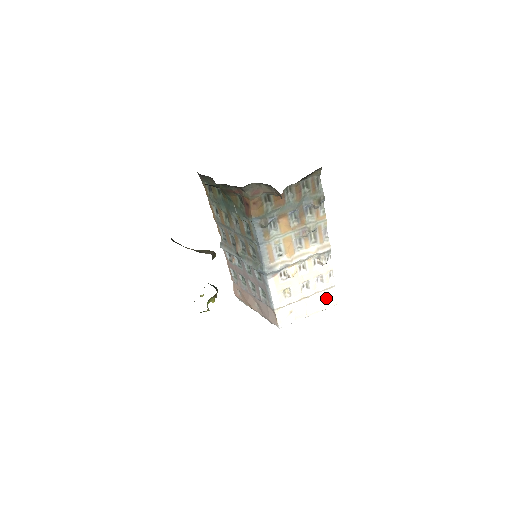
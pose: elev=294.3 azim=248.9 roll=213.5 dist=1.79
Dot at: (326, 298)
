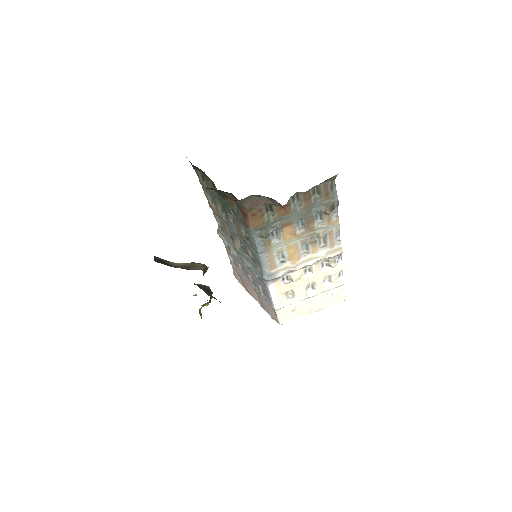
Dot at: (333, 296)
